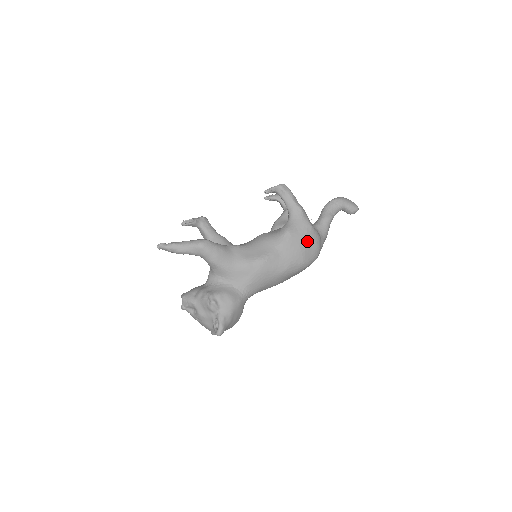
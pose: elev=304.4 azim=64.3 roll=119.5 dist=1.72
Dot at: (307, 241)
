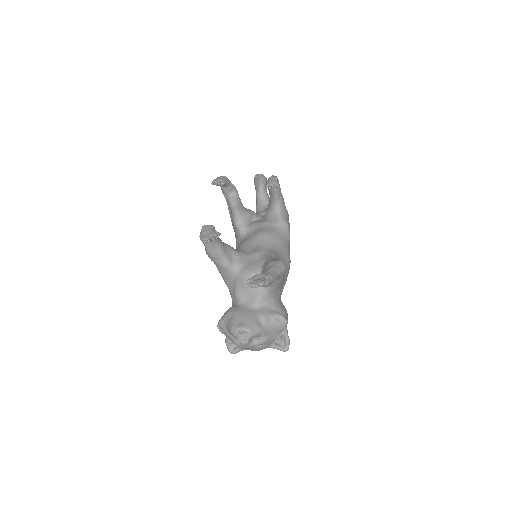
Dot at: occluded
